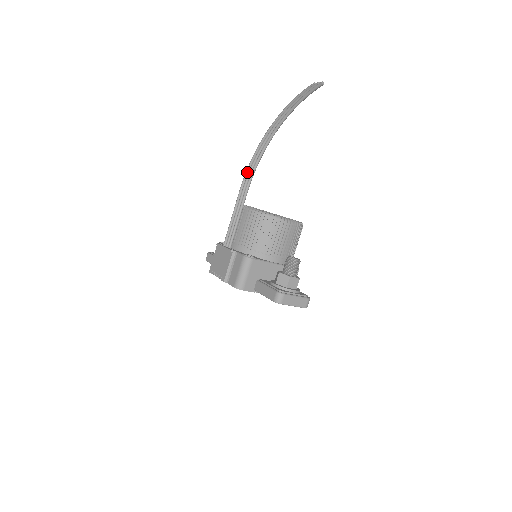
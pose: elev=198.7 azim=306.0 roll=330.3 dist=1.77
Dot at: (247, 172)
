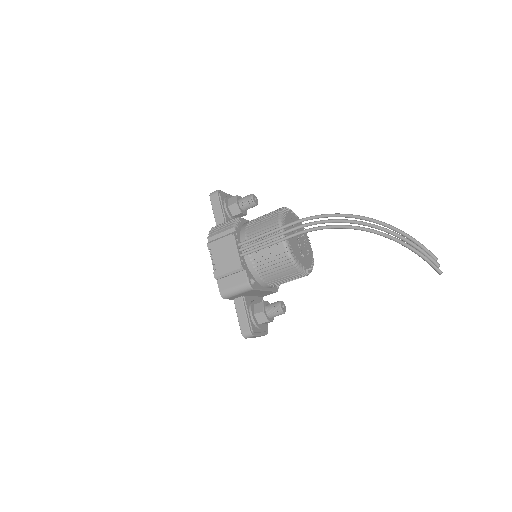
Dot at: (313, 218)
